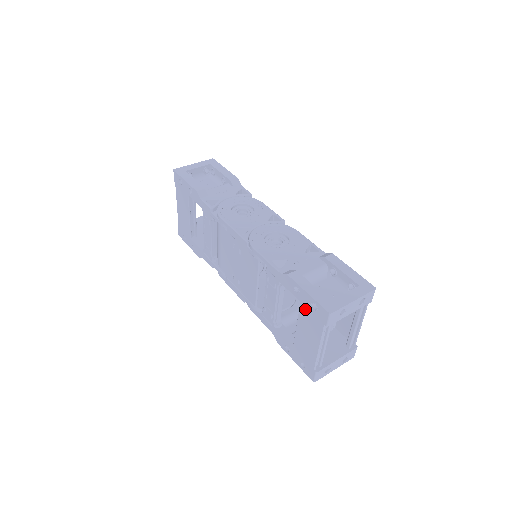
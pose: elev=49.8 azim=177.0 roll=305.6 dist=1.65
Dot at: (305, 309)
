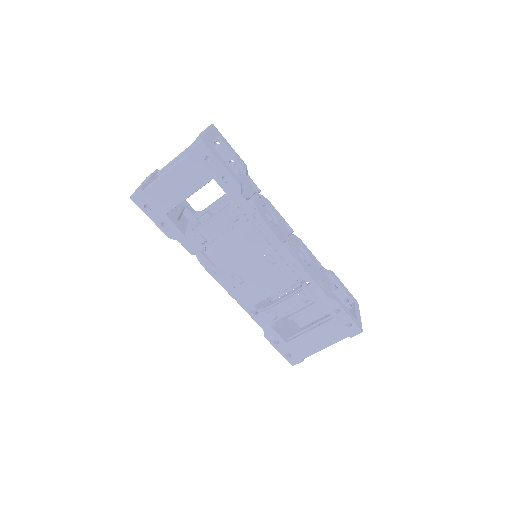
Dot at: (335, 324)
